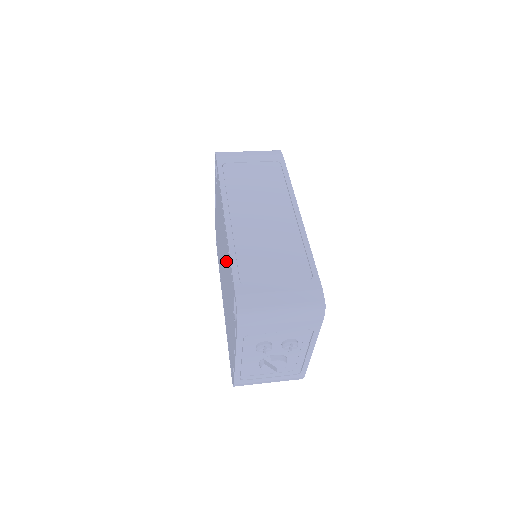
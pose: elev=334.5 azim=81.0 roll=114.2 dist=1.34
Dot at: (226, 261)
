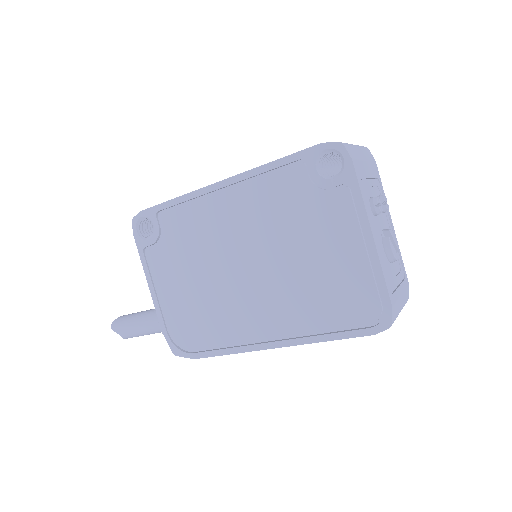
Dot at: (257, 215)
